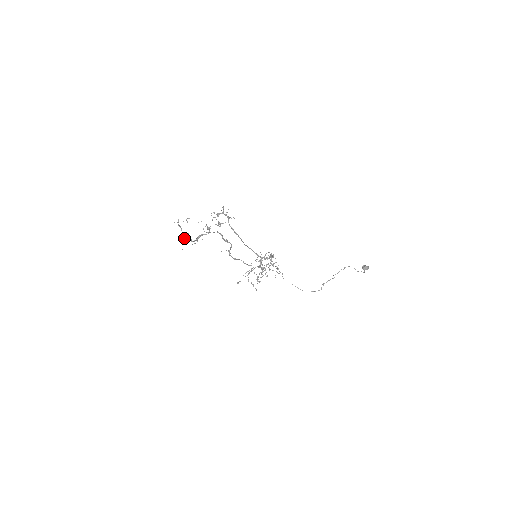
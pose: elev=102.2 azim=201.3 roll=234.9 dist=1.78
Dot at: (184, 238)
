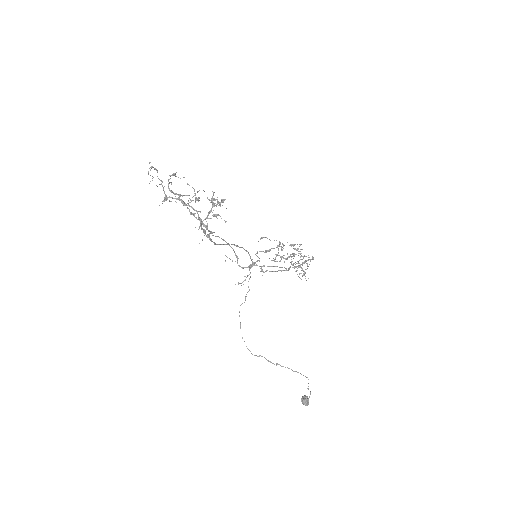
Dot at: (168, 179)
